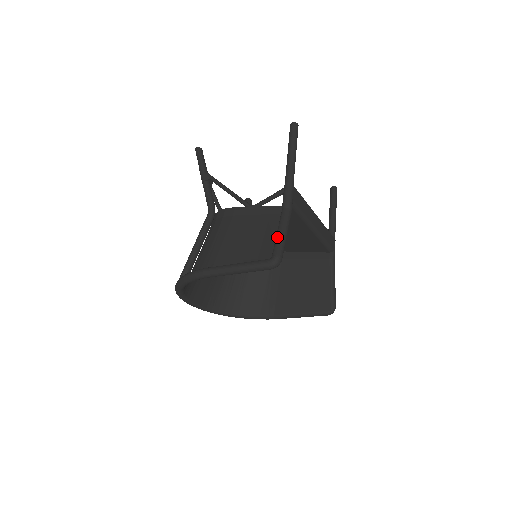
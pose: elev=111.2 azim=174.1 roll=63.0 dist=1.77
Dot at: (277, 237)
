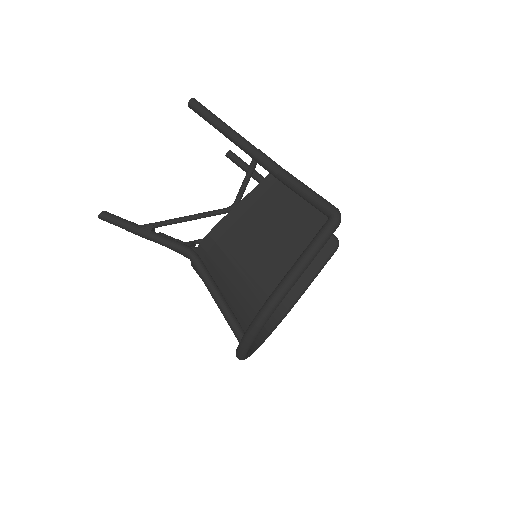
Dot at: (310, 197)
